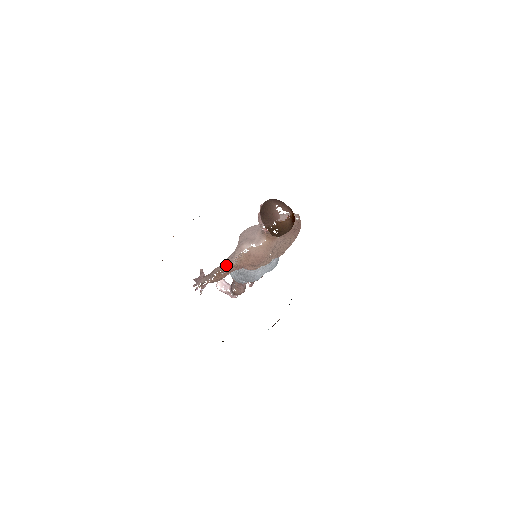
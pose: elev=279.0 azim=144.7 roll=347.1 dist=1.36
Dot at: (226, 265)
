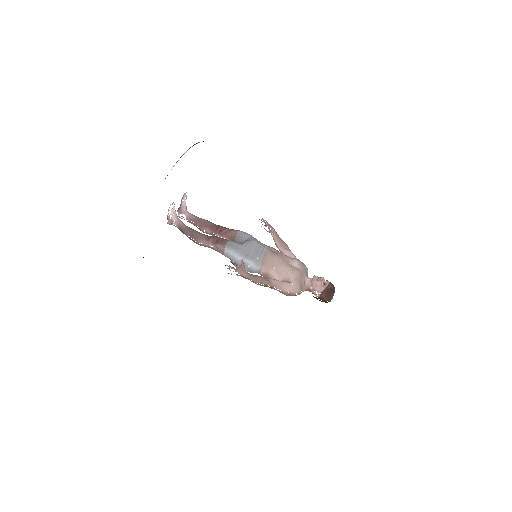
Dot at: (277, 287)
